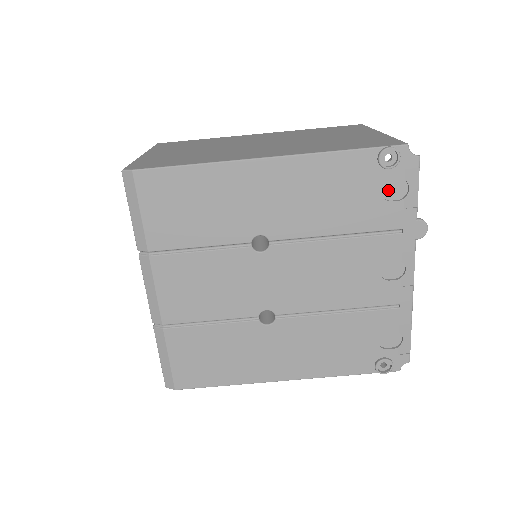
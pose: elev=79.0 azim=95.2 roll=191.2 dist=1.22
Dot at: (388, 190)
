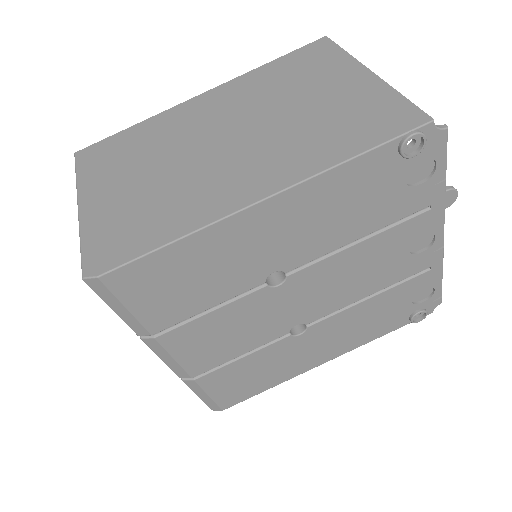
Dot at: (412, 174)
